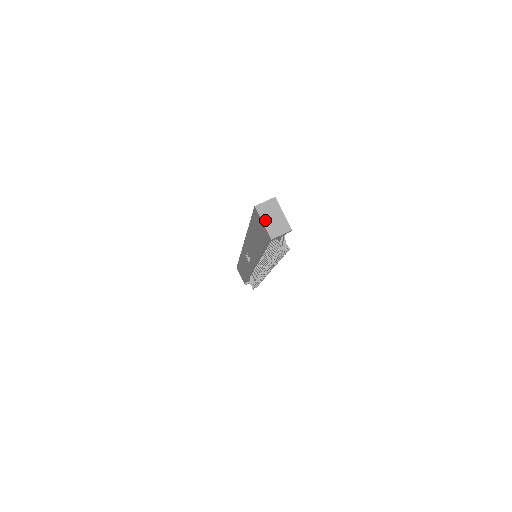
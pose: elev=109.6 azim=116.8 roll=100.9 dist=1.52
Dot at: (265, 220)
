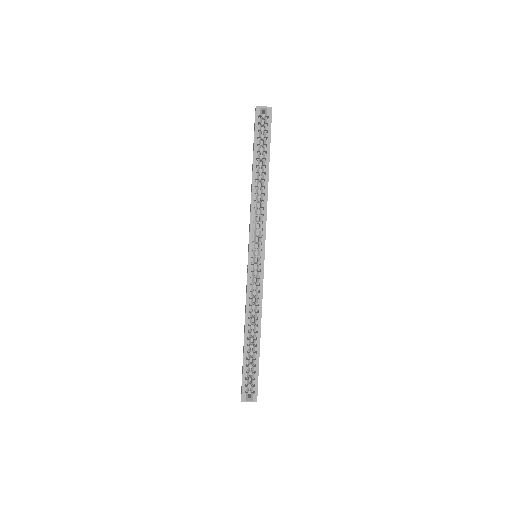
Dot at: occluded
